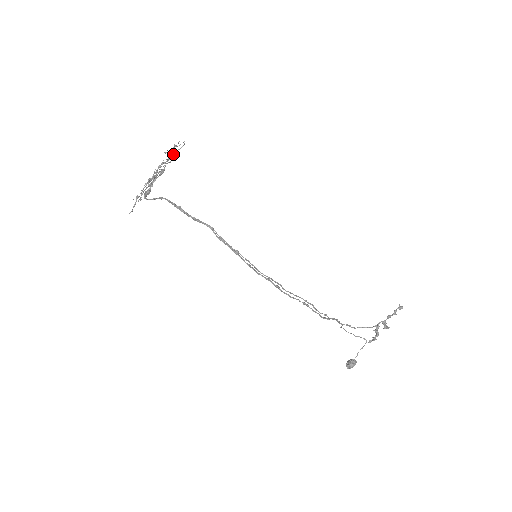
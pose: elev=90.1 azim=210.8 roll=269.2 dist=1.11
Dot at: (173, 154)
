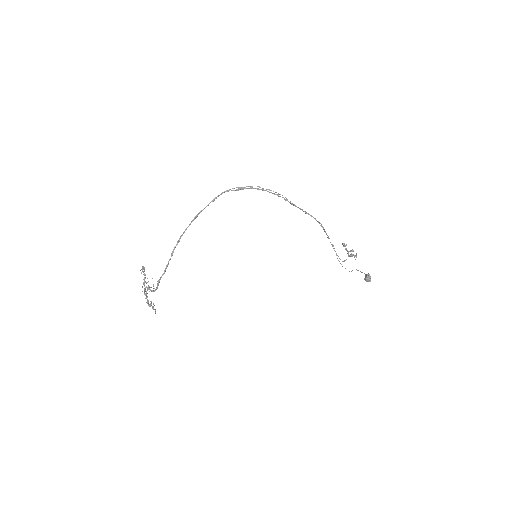
Dot at: occluded
